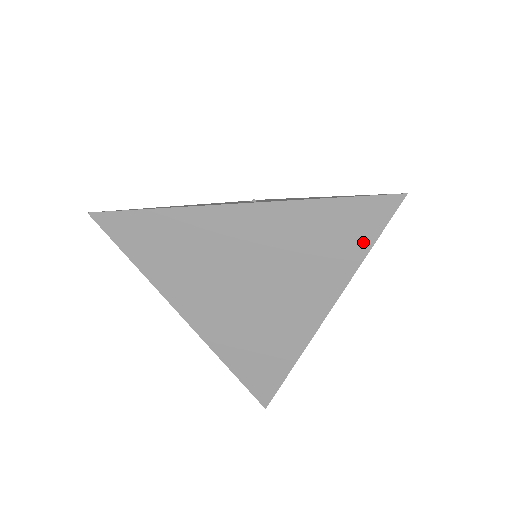
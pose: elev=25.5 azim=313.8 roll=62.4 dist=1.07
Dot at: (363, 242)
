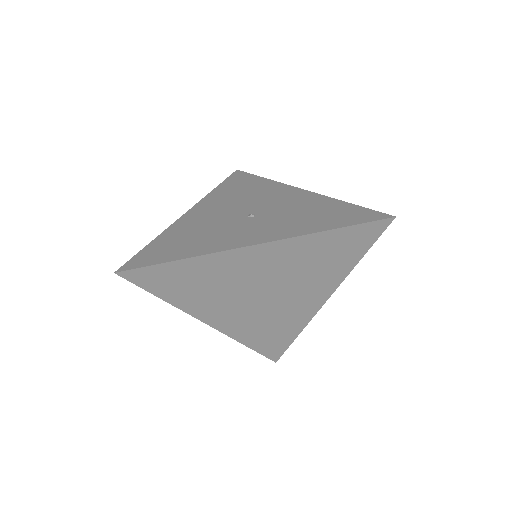
Dot at: (358, 252)
